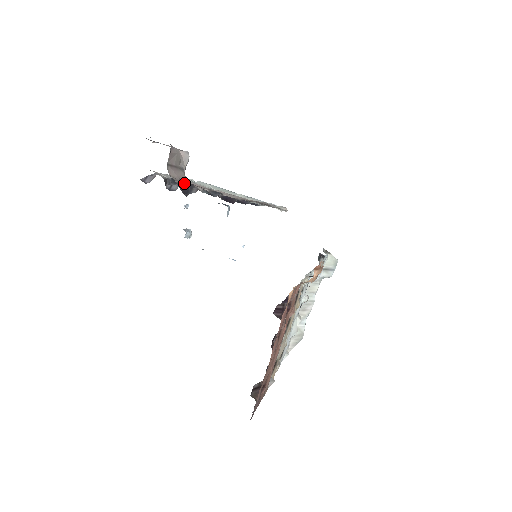
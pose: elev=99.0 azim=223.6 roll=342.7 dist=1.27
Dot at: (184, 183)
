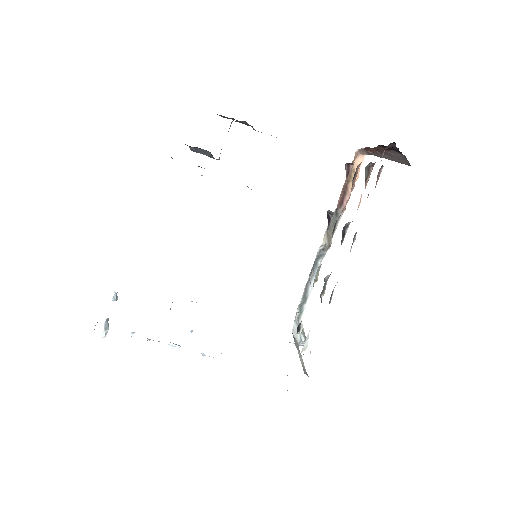
Dot at: occluded
